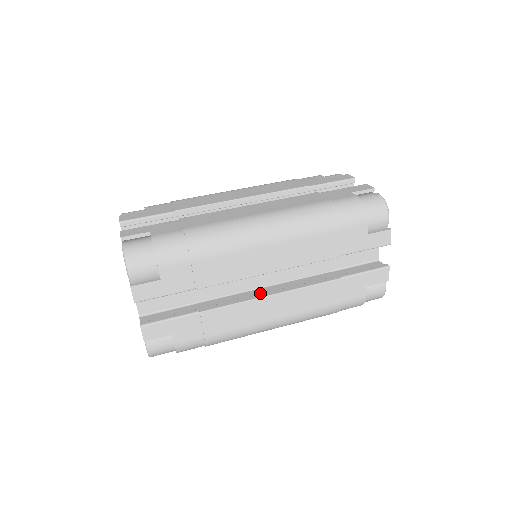
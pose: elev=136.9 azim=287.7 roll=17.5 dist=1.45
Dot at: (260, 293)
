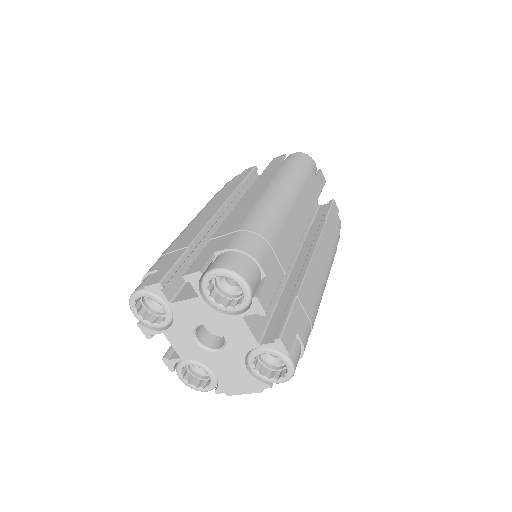
Dot at: (302, 263)
